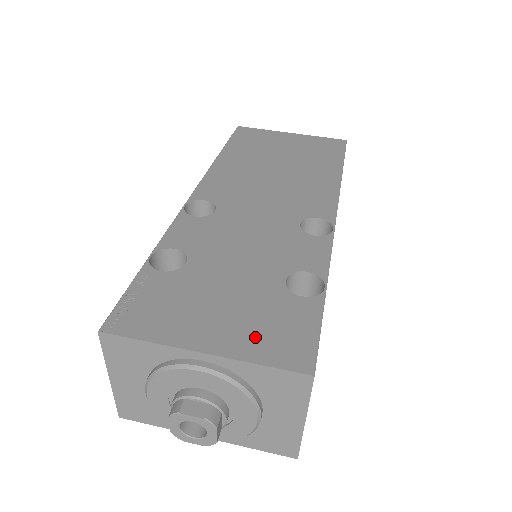
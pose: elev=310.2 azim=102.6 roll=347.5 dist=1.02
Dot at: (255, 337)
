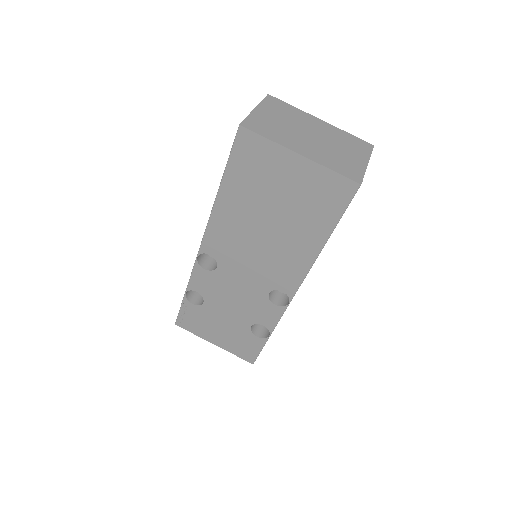
Dot at: (234, 346)
